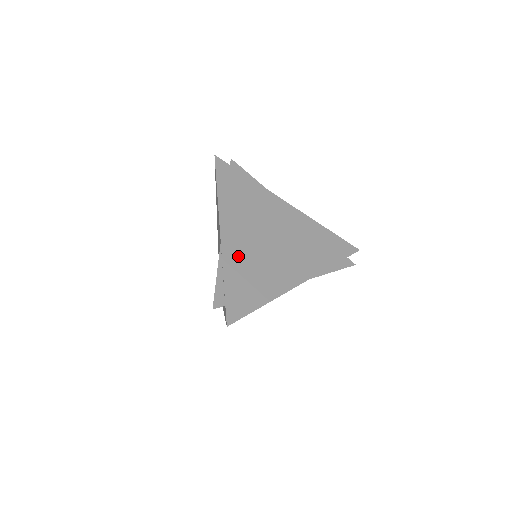
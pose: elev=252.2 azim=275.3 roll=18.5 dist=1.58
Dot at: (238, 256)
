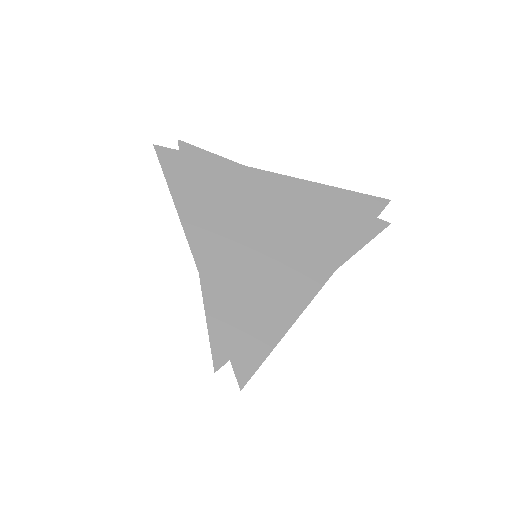
Dot at: (227, 280)
